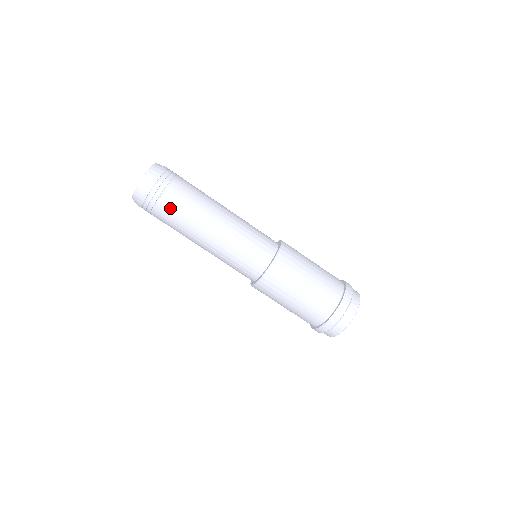
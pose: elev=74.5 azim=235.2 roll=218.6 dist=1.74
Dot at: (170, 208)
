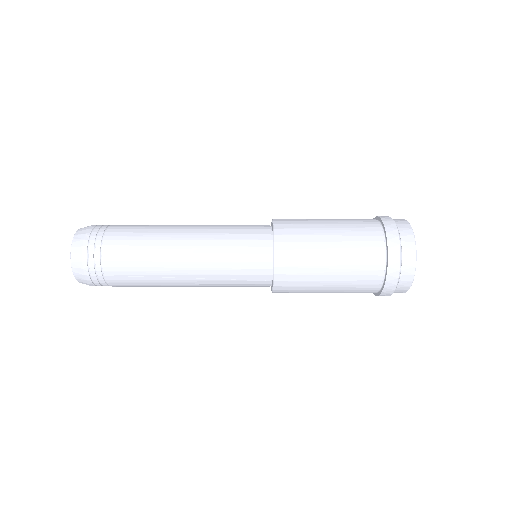
Dot at: (127, 286)
